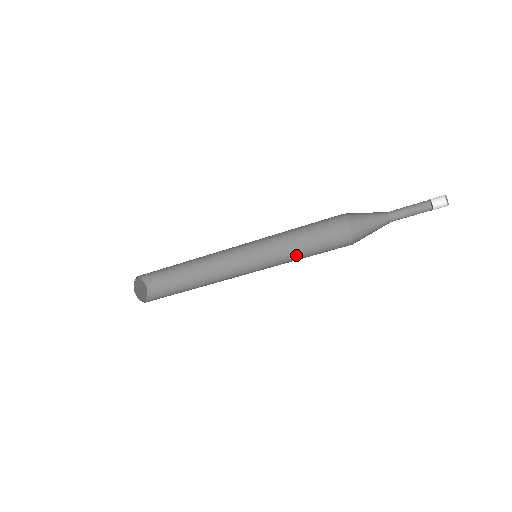
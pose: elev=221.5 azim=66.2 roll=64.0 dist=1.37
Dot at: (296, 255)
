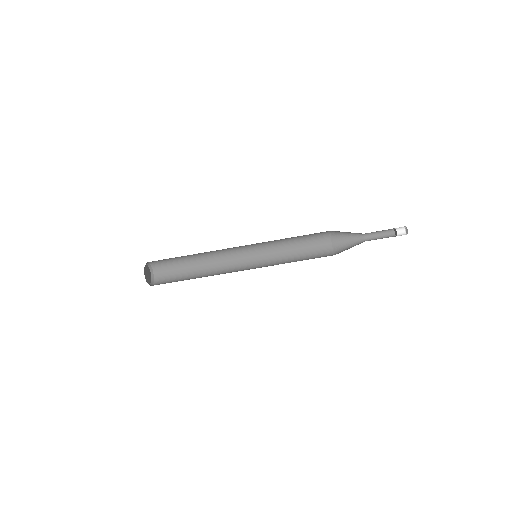
Dot at: (286, 252)
